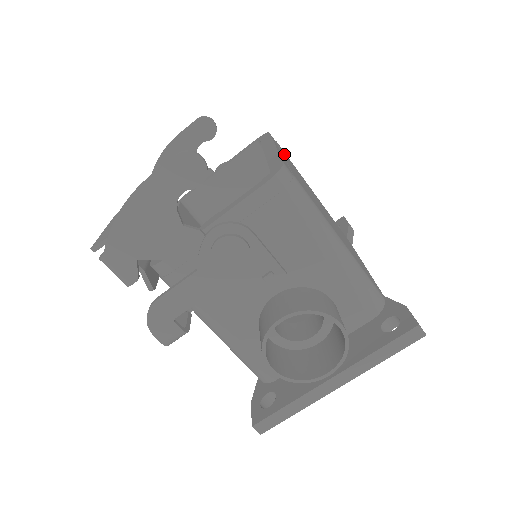
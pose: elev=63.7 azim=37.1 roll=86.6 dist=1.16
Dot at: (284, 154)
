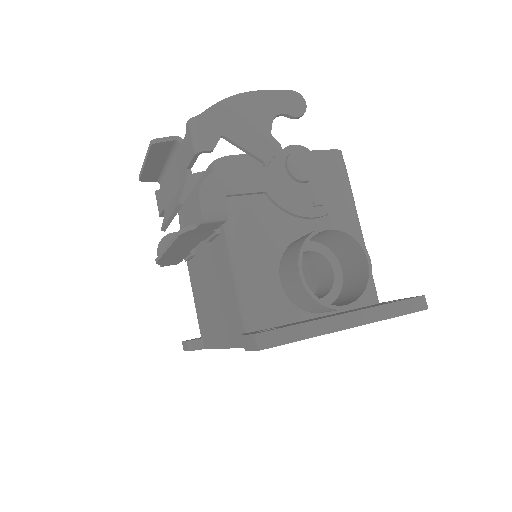
Dot at: occluded
